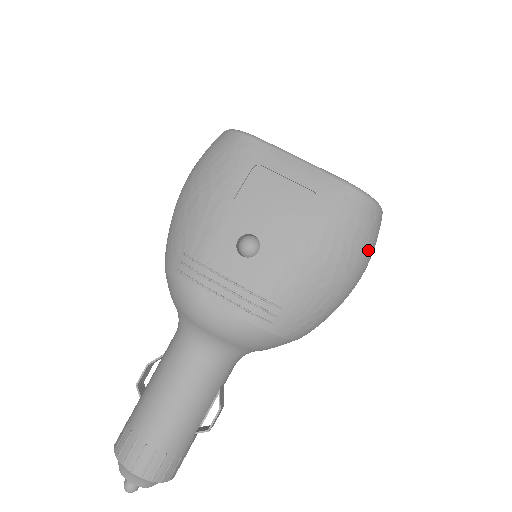
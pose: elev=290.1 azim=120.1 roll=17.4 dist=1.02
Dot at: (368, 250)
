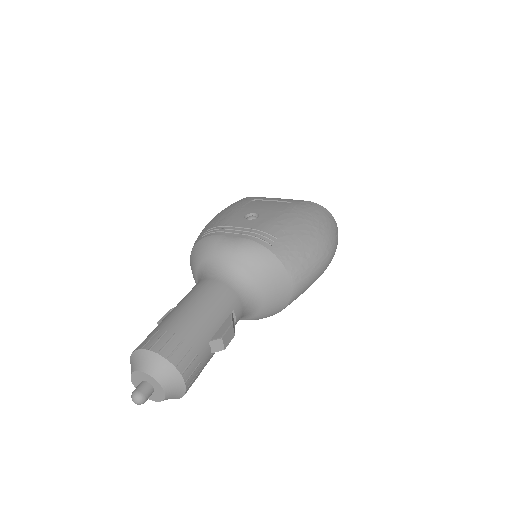
Dot at: (331, 232)
